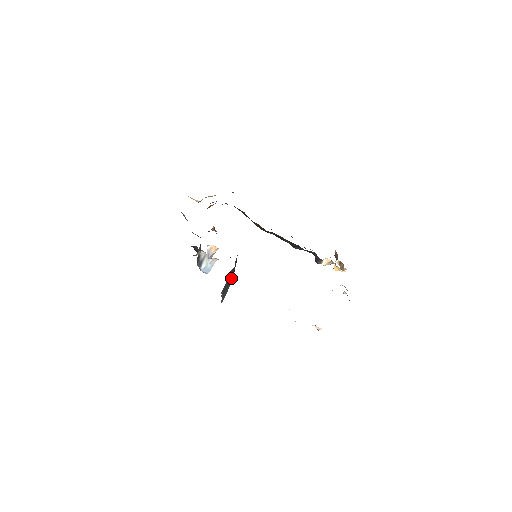
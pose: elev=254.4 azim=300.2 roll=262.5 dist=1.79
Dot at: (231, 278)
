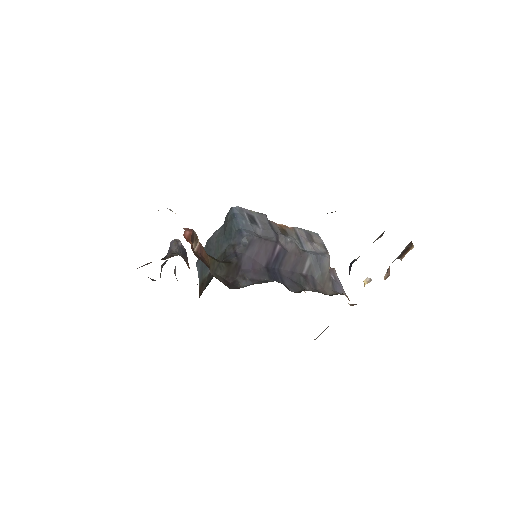
Dot at: (202, 281)
